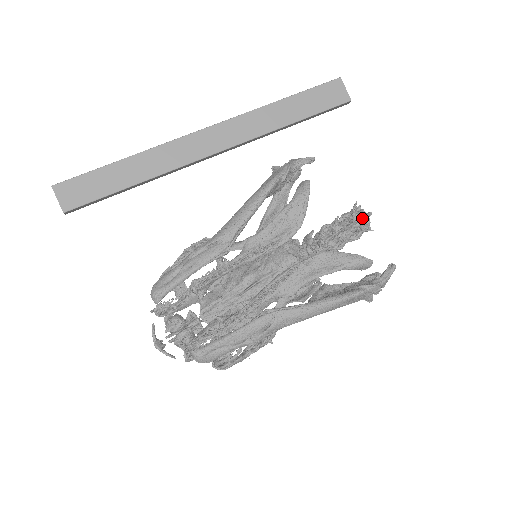
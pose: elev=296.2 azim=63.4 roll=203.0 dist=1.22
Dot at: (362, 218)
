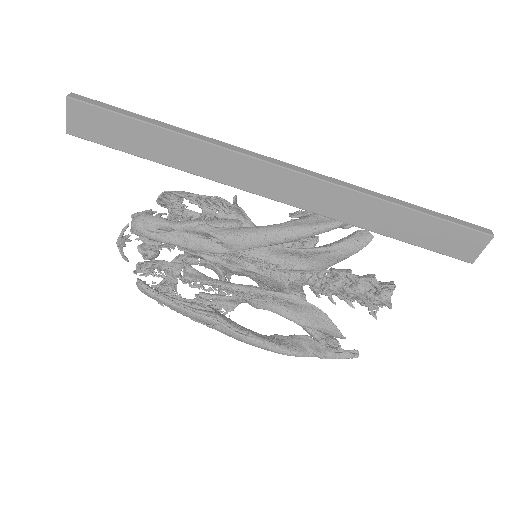
Dot at: (376, 309)
